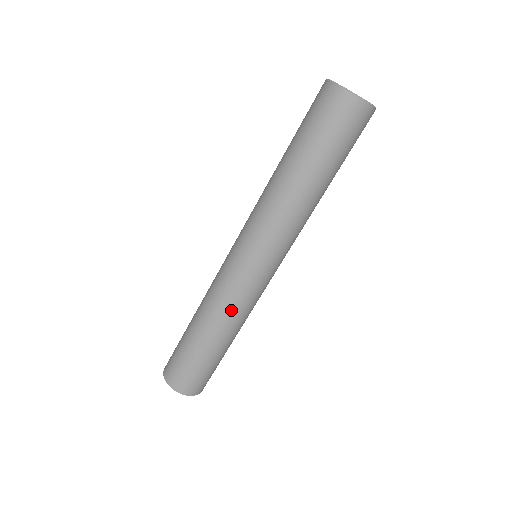
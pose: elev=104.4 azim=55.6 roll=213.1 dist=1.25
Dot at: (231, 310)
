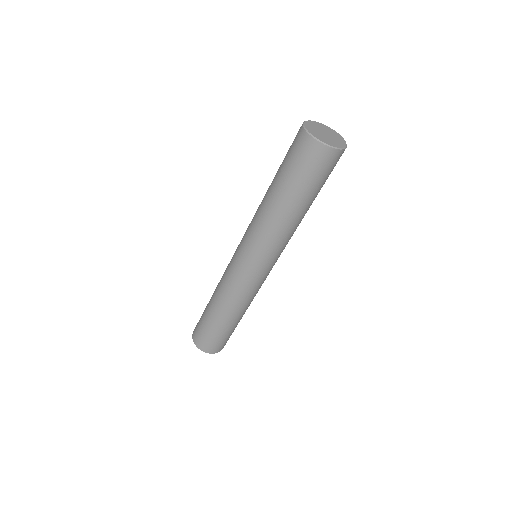
Dot at: (236, 297)
